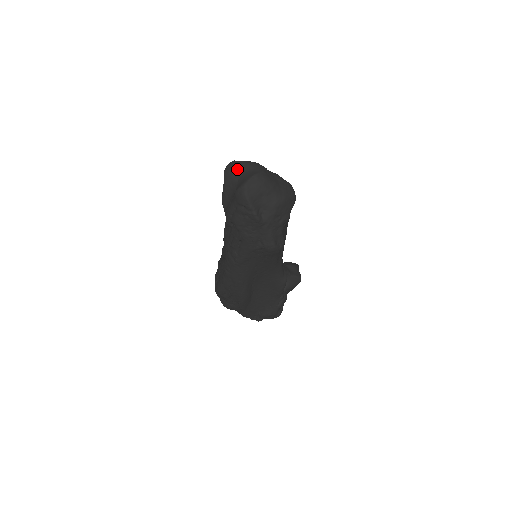
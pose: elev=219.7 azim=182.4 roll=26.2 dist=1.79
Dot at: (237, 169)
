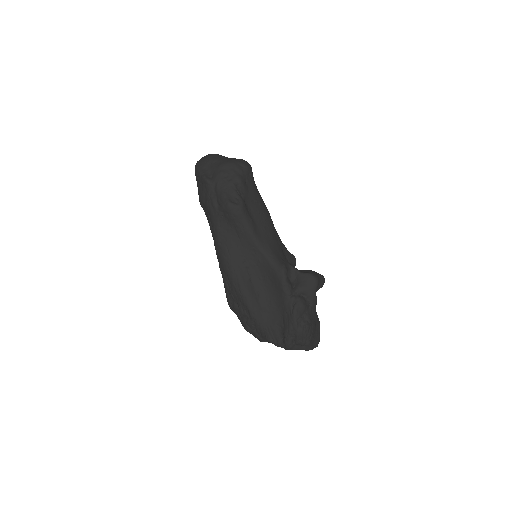
Dot at: occluded
